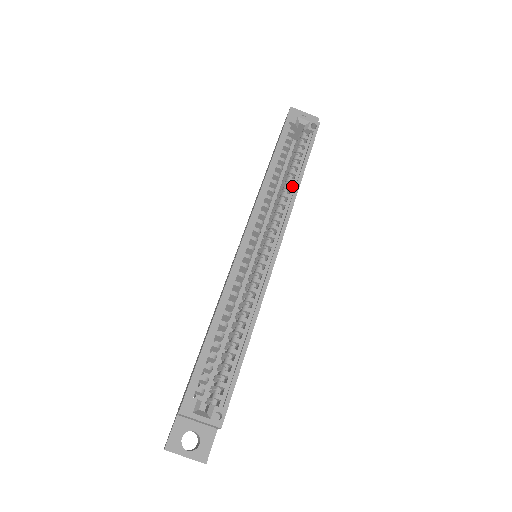
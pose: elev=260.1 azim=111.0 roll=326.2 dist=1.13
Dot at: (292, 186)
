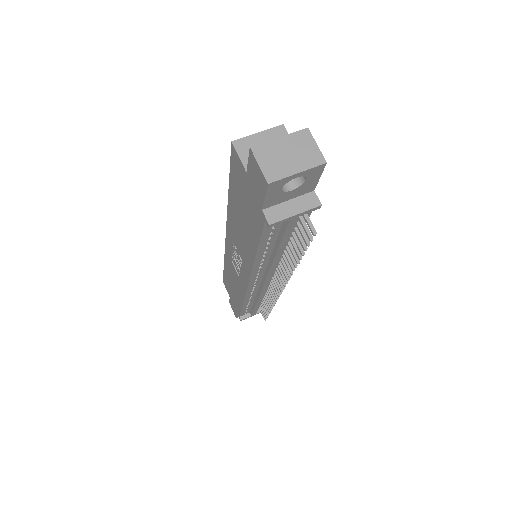
Dot at: occluded
